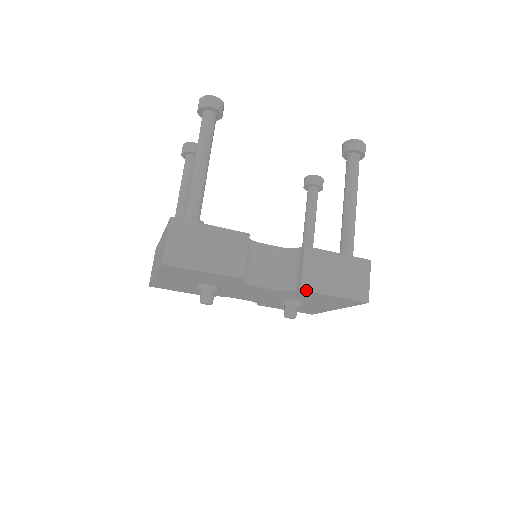
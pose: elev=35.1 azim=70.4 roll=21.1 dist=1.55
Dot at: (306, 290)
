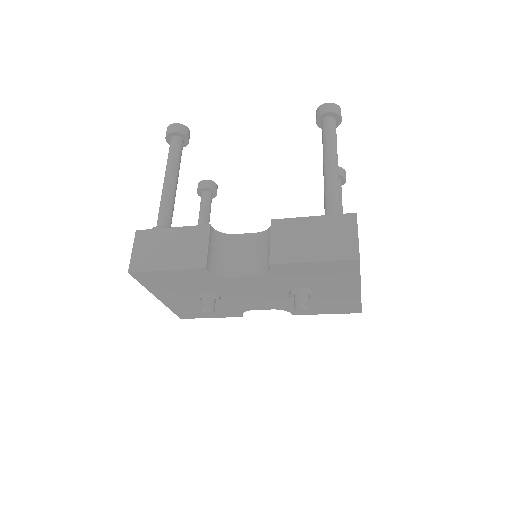
Dot at: (276, 263)
